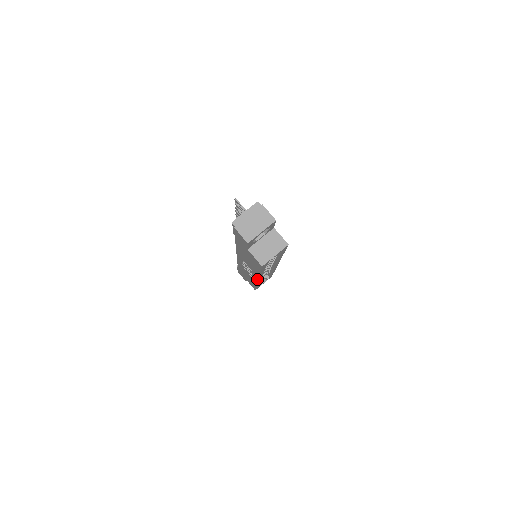
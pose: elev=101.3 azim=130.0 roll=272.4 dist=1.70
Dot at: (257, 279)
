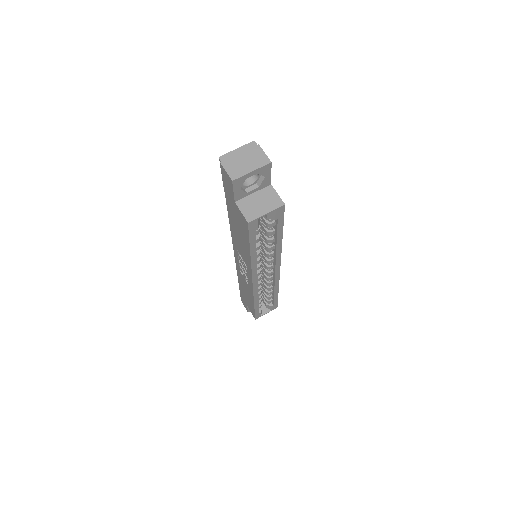
Dot at: (251, 278)
